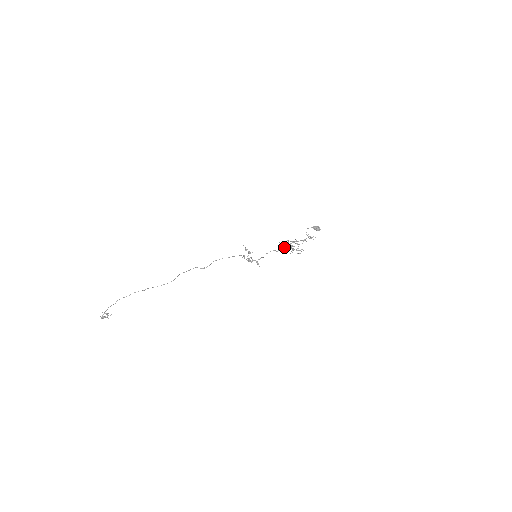
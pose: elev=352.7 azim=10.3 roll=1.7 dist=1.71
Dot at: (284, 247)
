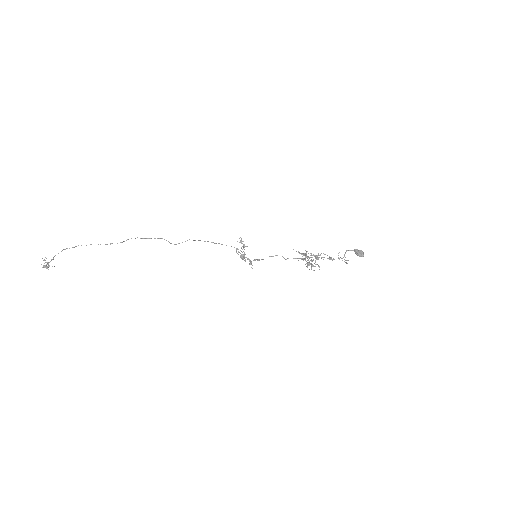
Dot at: occluded
